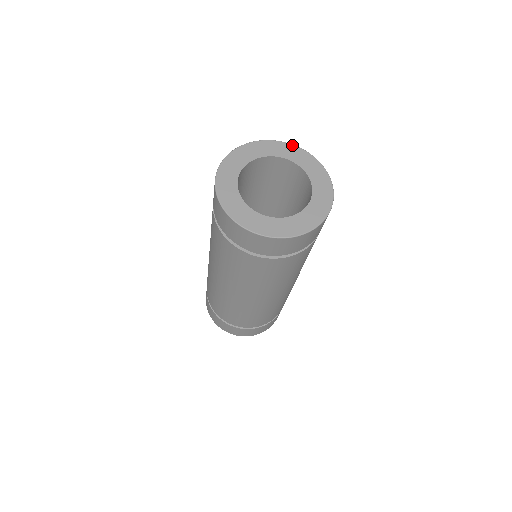
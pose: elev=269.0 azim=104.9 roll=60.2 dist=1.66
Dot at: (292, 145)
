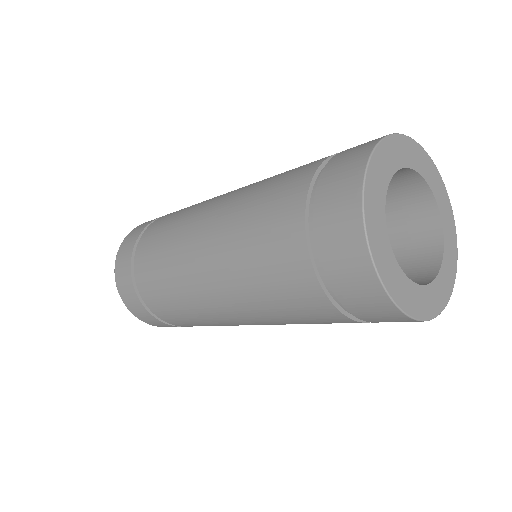
Dot at: (438, 171)
